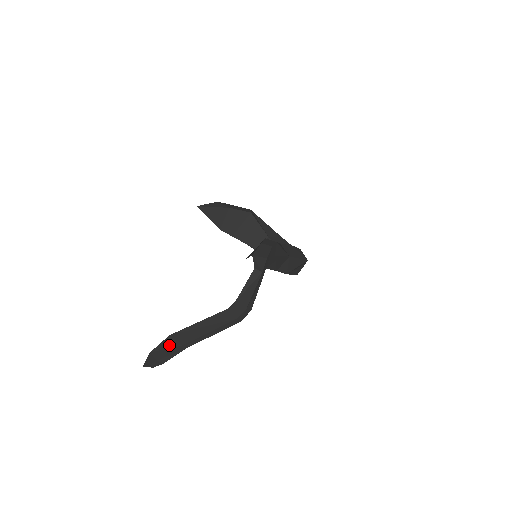
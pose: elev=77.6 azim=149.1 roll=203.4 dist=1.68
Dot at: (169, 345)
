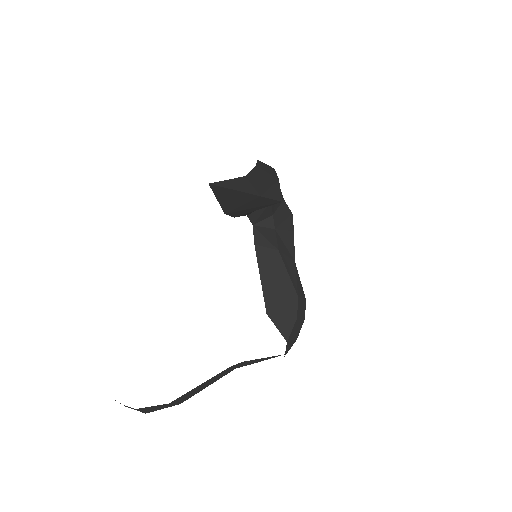
Dot at: (164, 406)
